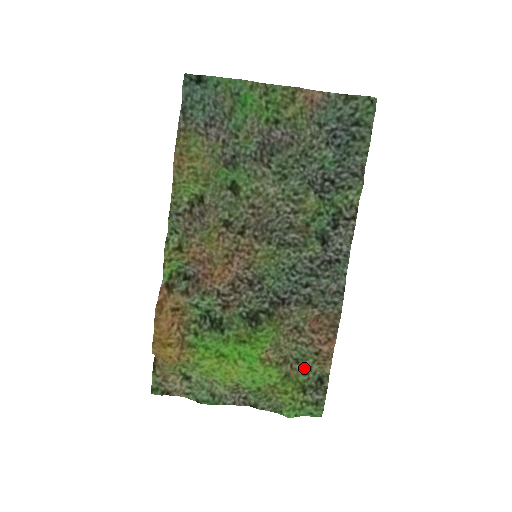
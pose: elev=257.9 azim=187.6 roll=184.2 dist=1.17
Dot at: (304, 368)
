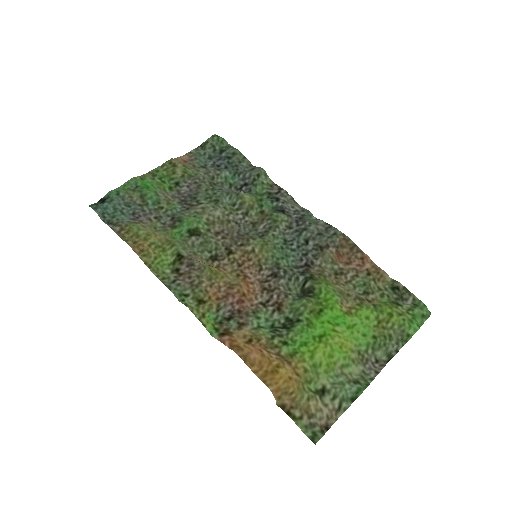
Dot at: (376, 293)
